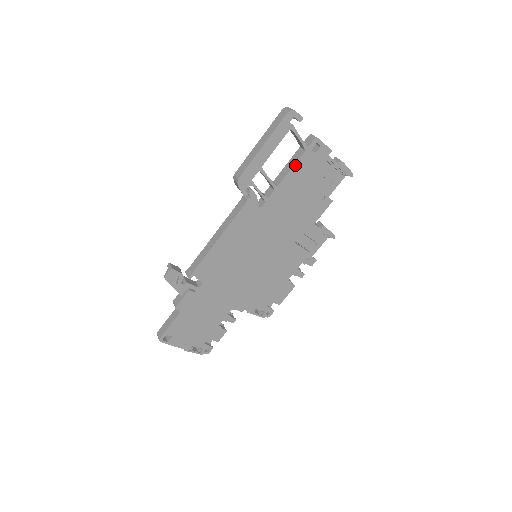
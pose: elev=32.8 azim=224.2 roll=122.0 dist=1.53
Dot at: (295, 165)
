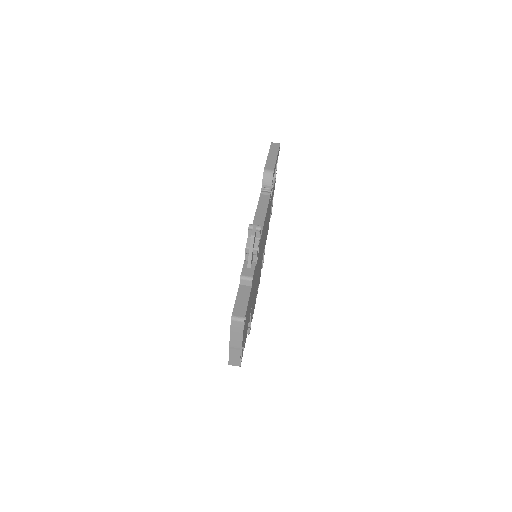
Dot at: occluded
